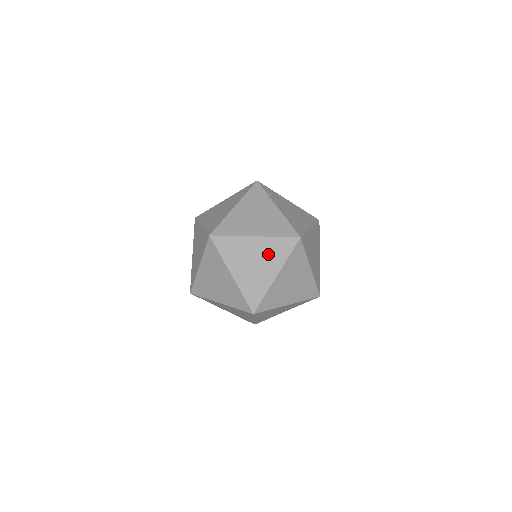
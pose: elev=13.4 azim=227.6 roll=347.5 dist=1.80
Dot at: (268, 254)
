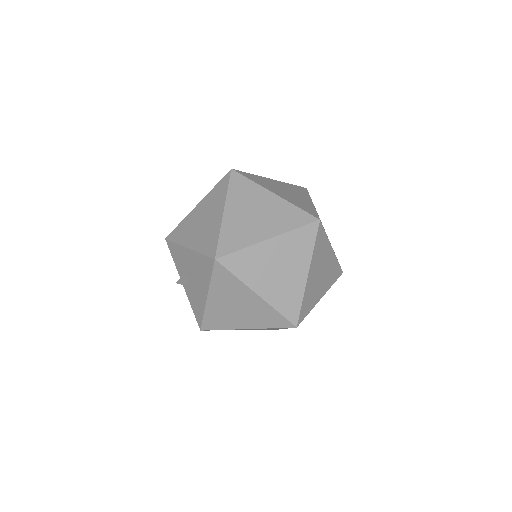
Dot at: (292, 190)
